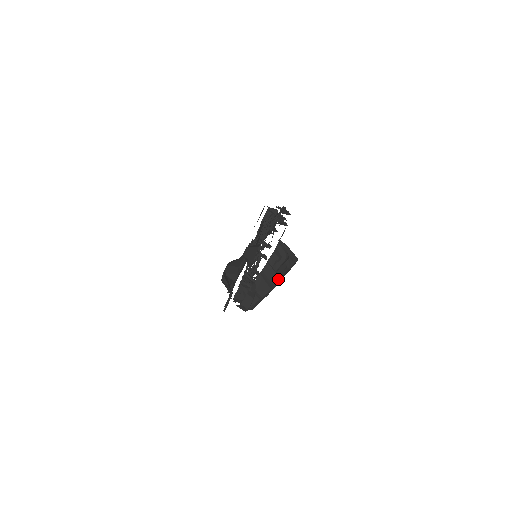
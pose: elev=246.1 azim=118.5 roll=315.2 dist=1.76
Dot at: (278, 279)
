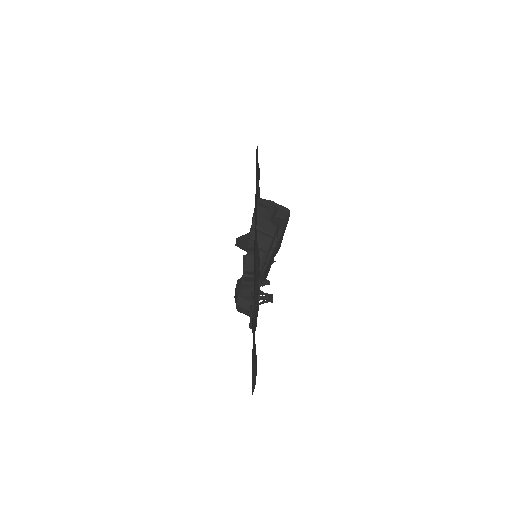
Dot at: (275, 226)
